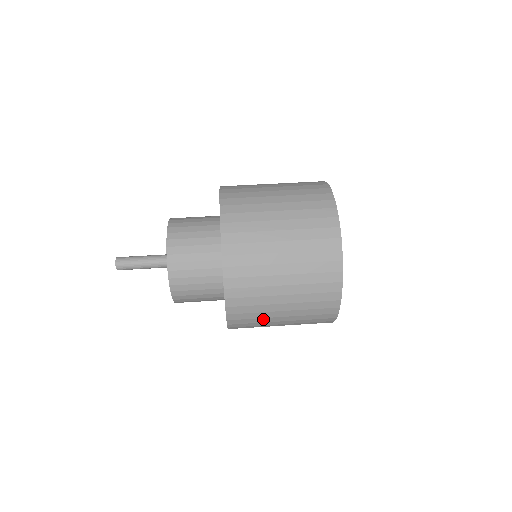
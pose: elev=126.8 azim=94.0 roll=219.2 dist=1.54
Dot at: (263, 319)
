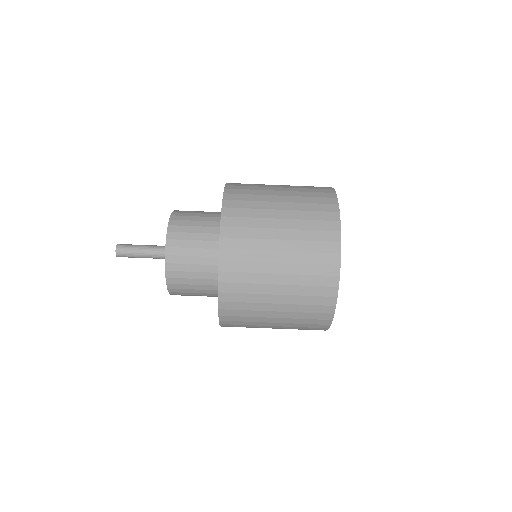
Dot at: (255, 327)
